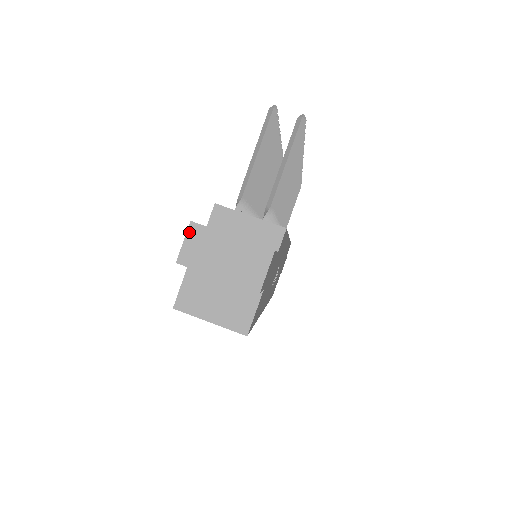
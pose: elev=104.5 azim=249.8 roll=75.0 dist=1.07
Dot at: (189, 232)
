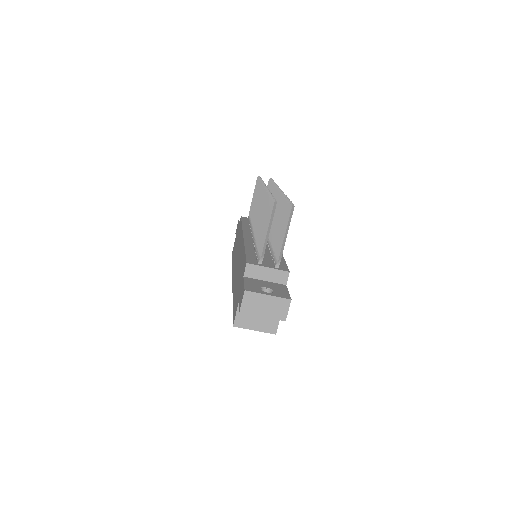
Dot at: (244, 296)
